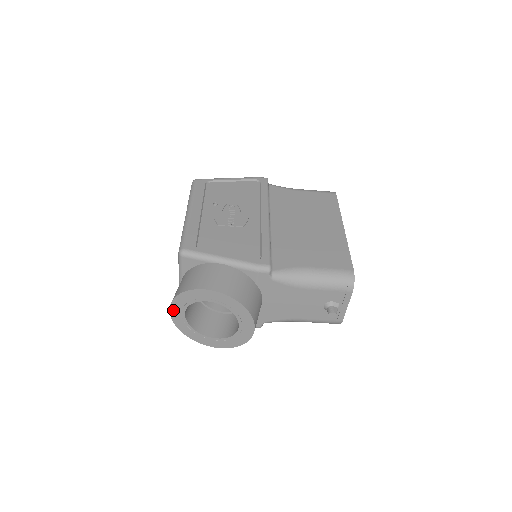
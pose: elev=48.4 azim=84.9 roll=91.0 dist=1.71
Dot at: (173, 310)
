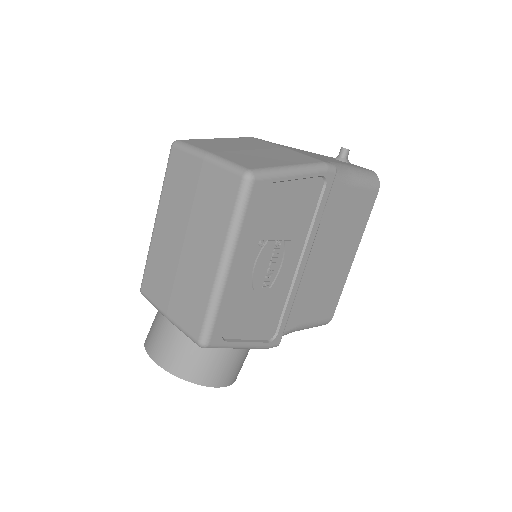
Dot at: (157, 361)
